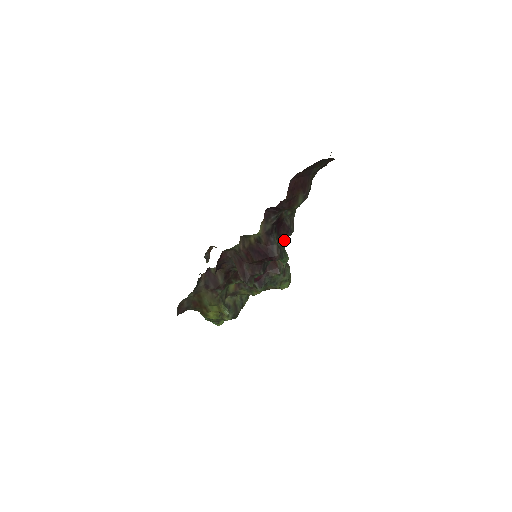
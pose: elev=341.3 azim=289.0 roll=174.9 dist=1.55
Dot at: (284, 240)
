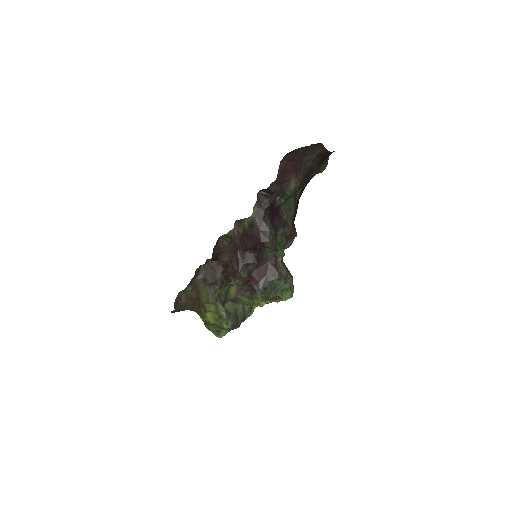
Dot at: (280, 233)
